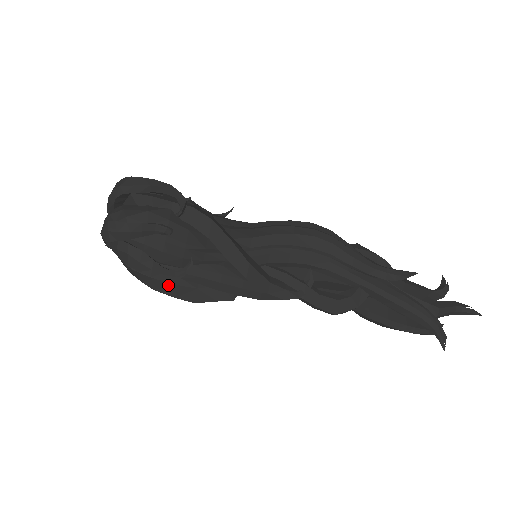
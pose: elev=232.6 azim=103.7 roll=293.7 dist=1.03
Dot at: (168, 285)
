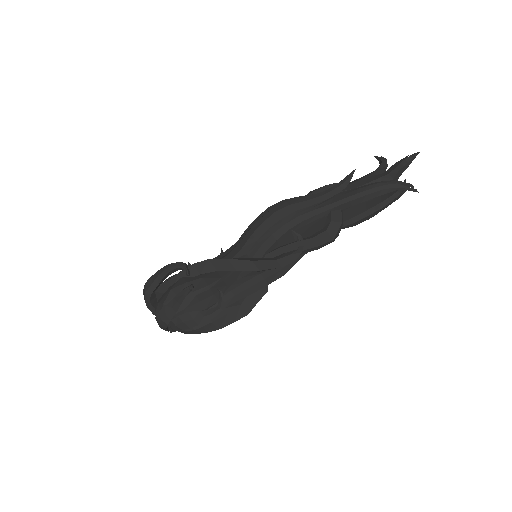
Dot at: (223, 319)
